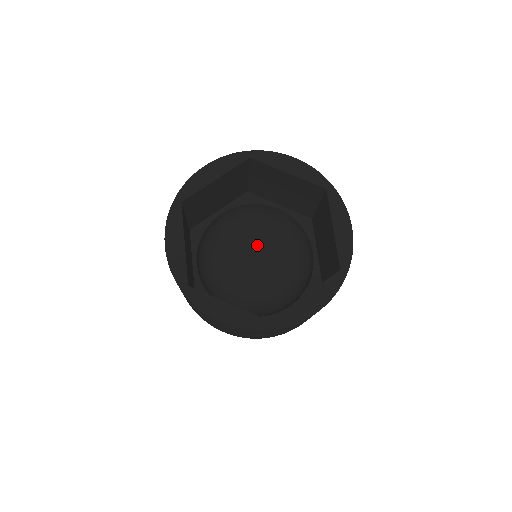
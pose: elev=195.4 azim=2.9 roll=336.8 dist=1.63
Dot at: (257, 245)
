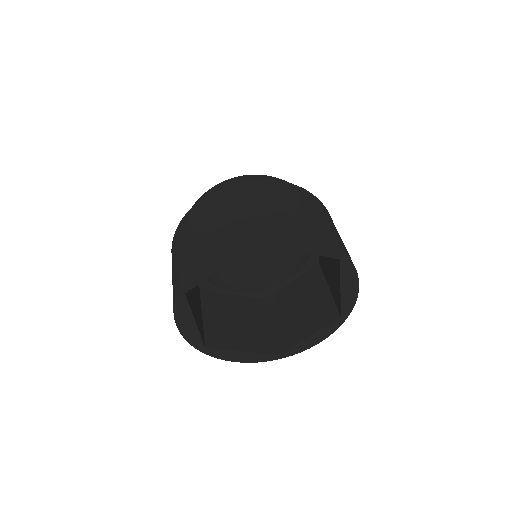
Dot at: occluded
